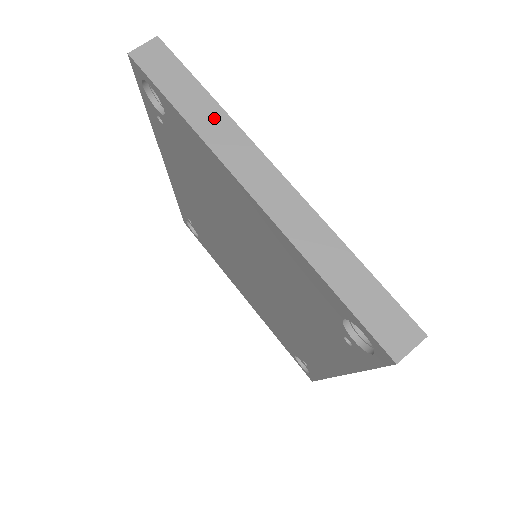
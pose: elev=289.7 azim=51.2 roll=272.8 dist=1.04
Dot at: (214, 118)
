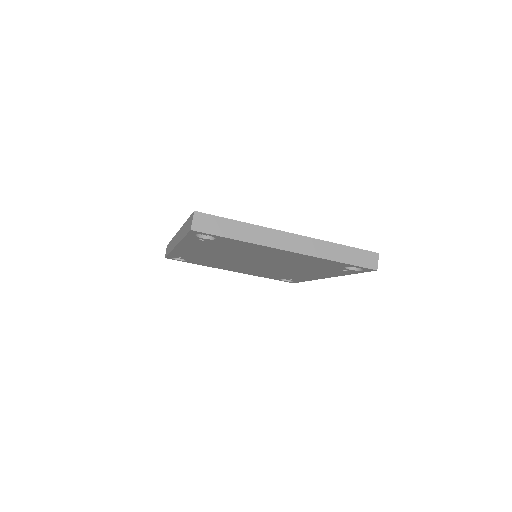
Dot at: (252, 231)
